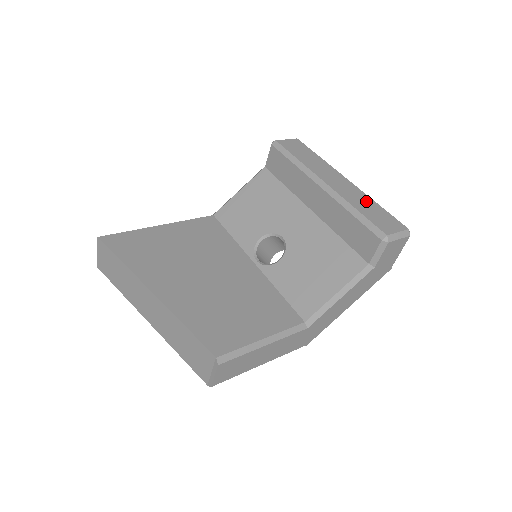
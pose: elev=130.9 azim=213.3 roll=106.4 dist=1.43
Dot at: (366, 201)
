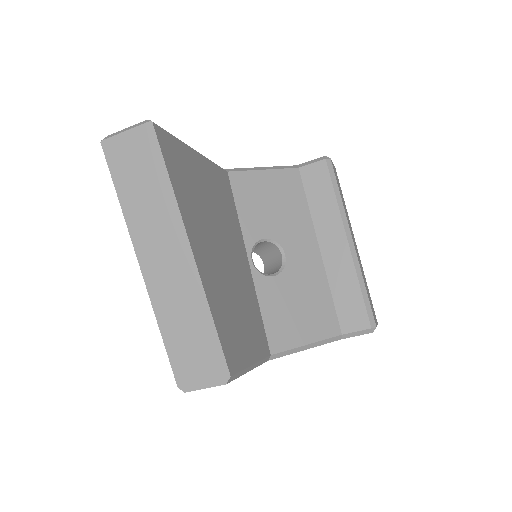
Dot at: occluded
